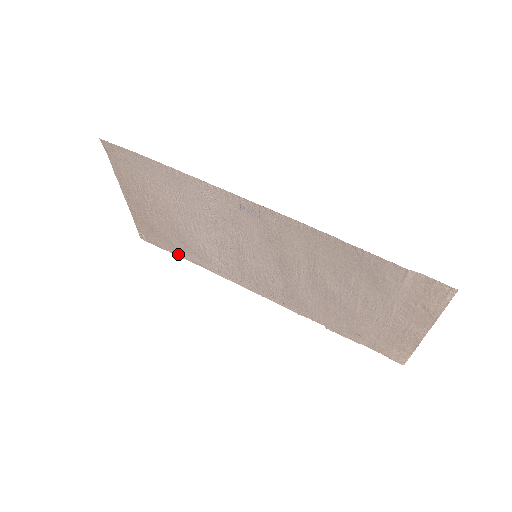
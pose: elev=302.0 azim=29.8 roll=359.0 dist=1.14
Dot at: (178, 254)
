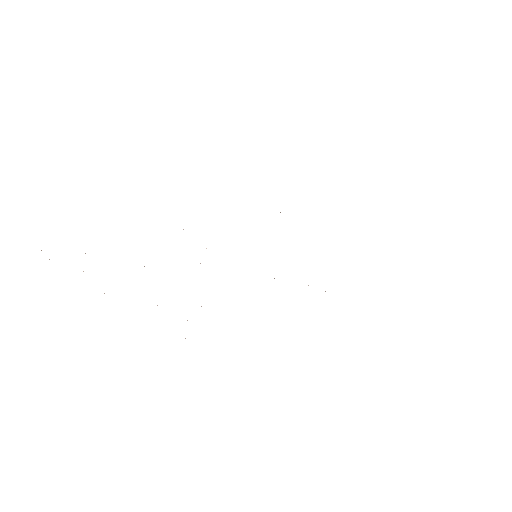
Dot at: occluded
